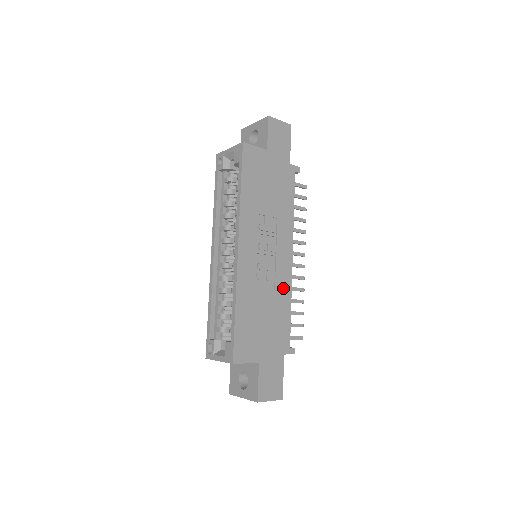
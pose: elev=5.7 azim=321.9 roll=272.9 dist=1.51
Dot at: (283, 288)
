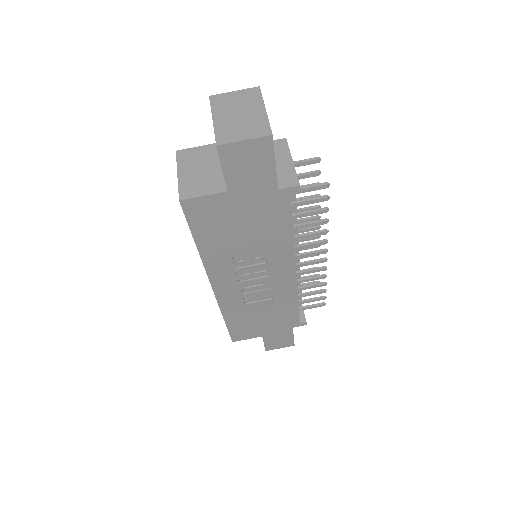
Dot at: (285, 295)
